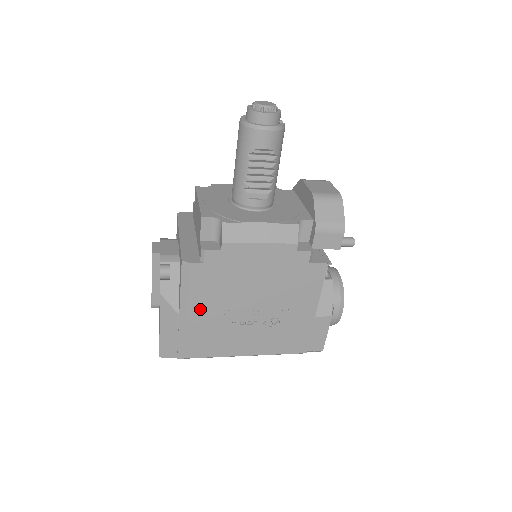
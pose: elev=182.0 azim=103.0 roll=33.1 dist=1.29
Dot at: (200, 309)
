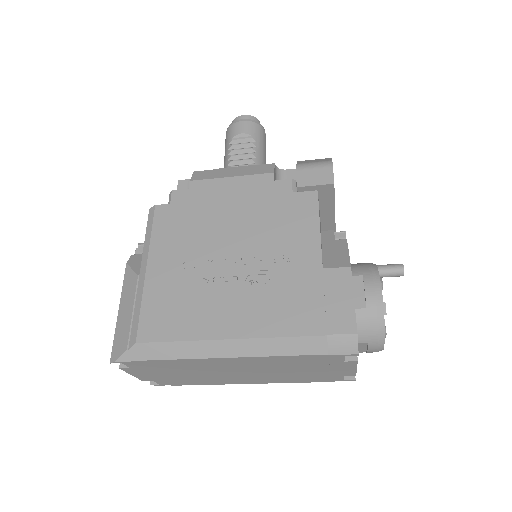
Dot at: (163, 261)
